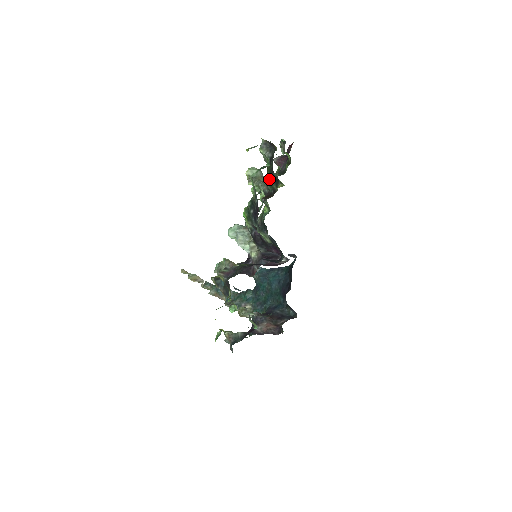
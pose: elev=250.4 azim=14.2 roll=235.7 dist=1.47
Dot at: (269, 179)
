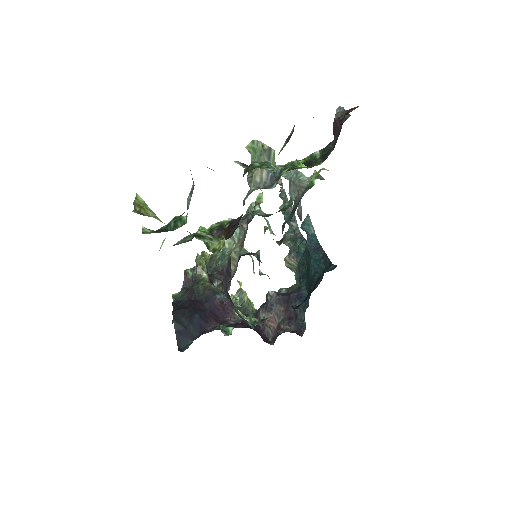
Dot at: occluded
